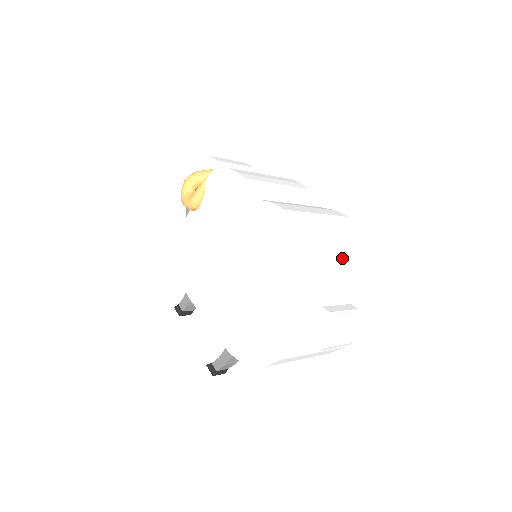
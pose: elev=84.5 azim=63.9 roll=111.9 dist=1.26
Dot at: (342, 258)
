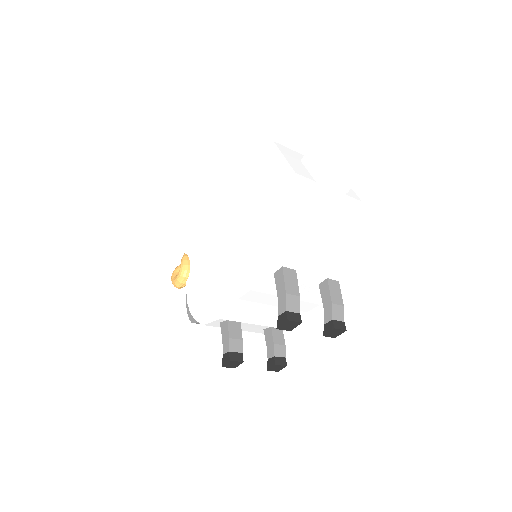
Dot at: occluded
